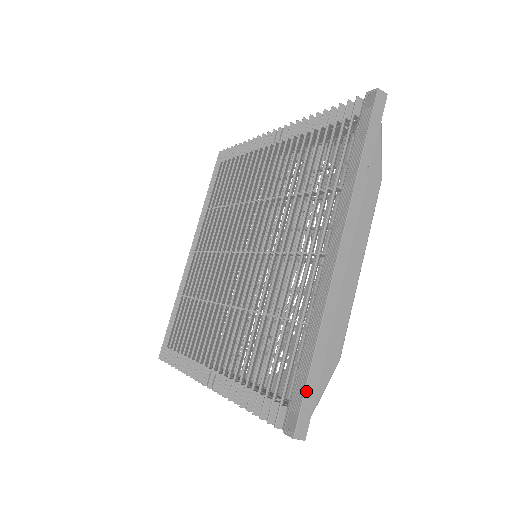
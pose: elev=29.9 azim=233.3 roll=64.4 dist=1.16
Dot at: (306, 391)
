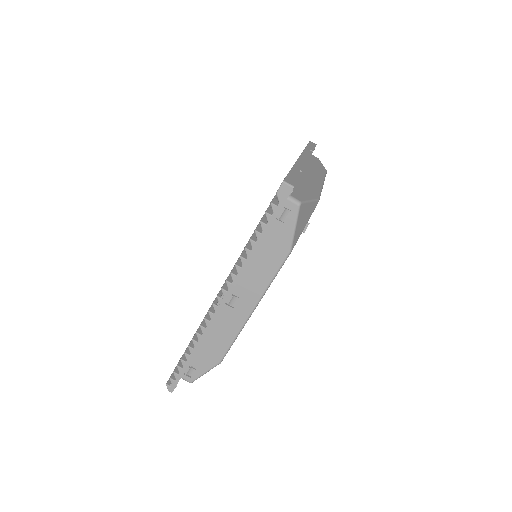
Dot at: (289, 174)
